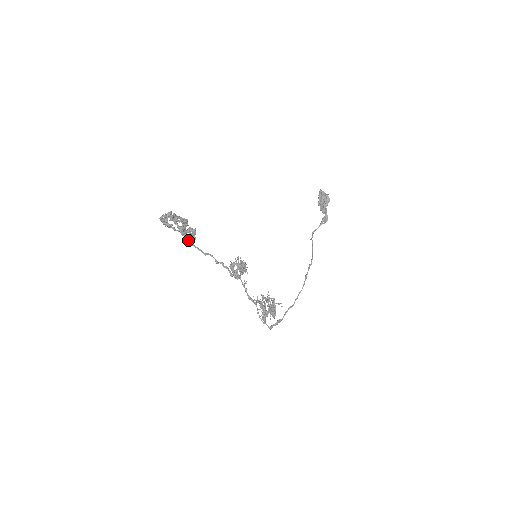
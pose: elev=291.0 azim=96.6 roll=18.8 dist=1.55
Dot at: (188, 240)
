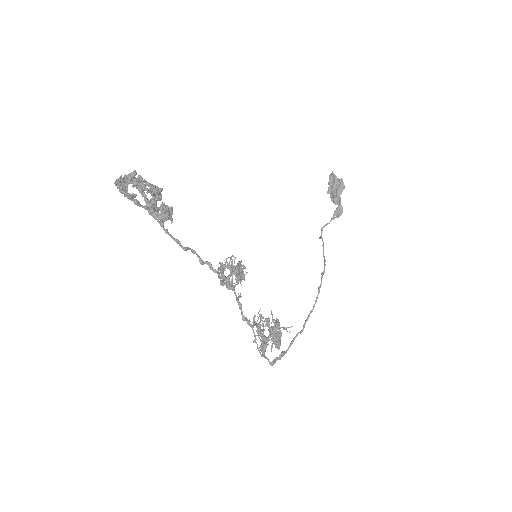
Dot at: (160, 223)
